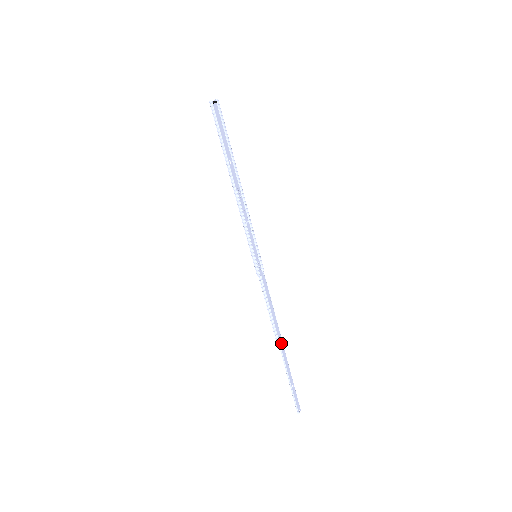
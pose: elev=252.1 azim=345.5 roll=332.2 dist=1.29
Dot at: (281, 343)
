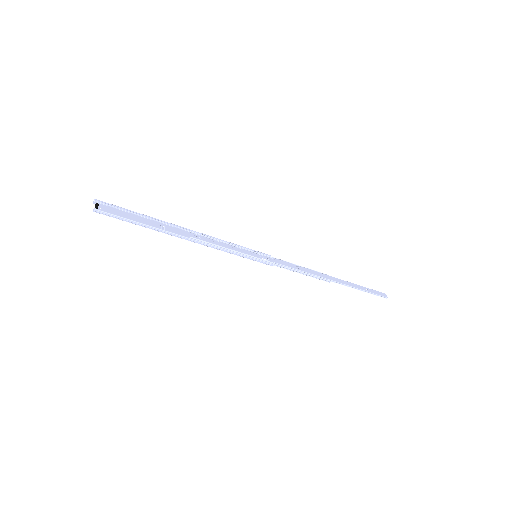
Dot at: (333, 279)
